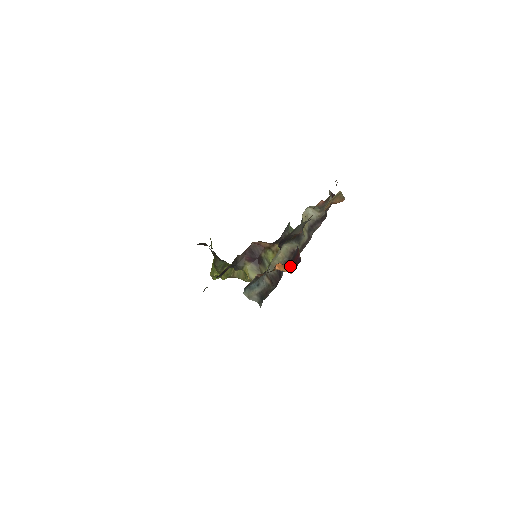
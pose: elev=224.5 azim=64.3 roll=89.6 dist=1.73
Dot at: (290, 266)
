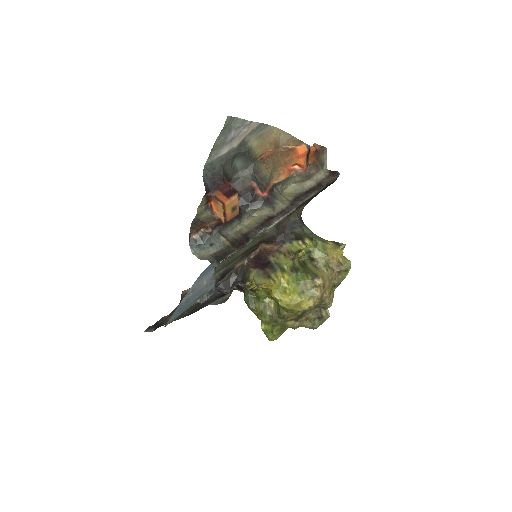
Dot at: (215, 195)
